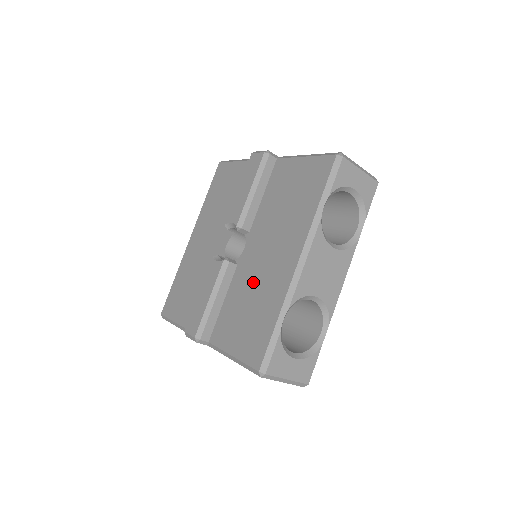
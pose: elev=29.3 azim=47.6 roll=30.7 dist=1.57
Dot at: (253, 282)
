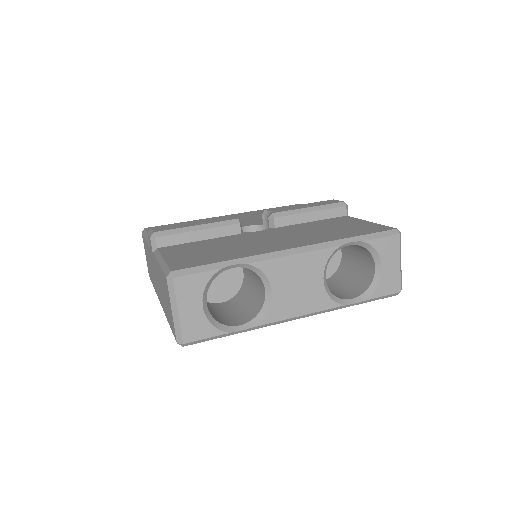
Dot at: (240, 242)
